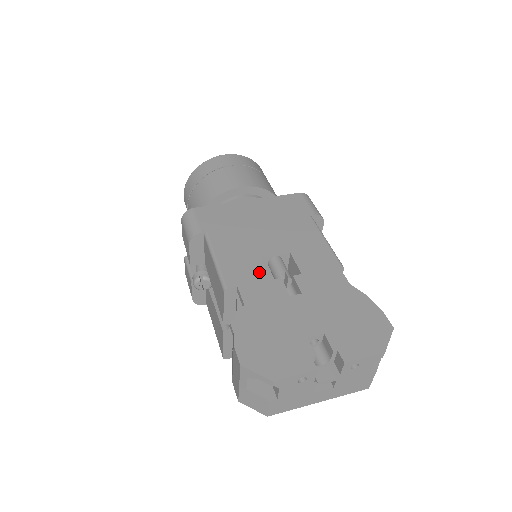
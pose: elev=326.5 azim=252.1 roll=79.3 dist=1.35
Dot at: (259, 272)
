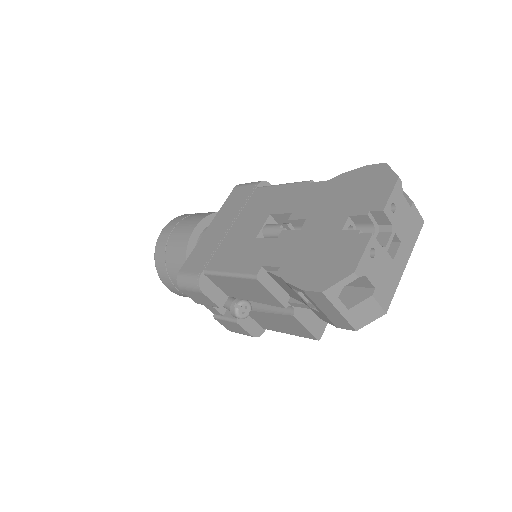
Dot at: (265, 244)
